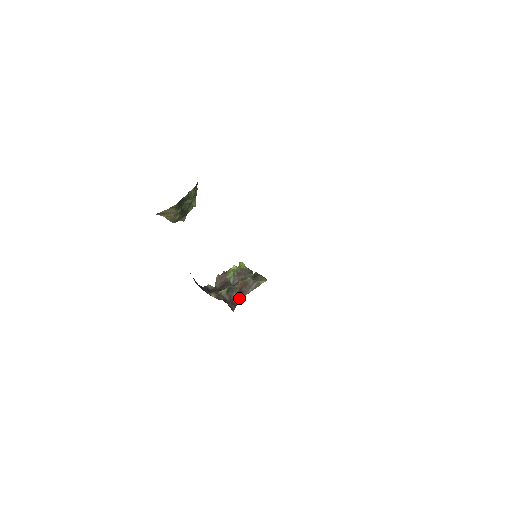
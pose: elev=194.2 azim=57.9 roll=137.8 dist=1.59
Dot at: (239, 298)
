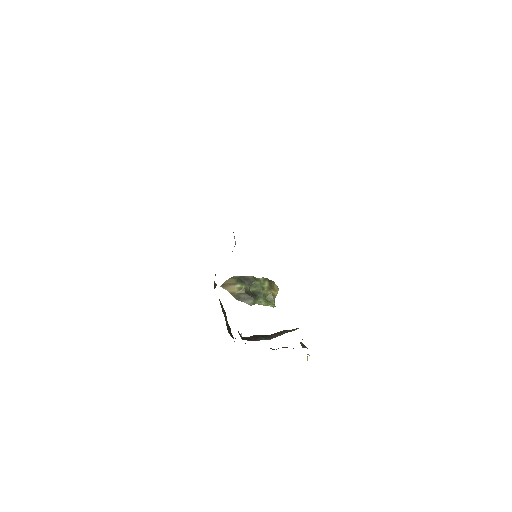
Dot at: (260, 338)
